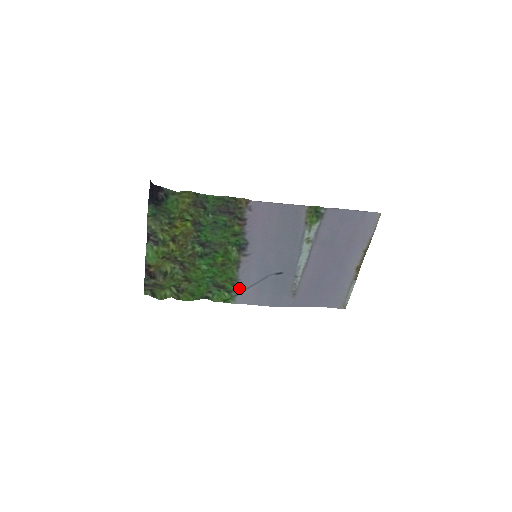
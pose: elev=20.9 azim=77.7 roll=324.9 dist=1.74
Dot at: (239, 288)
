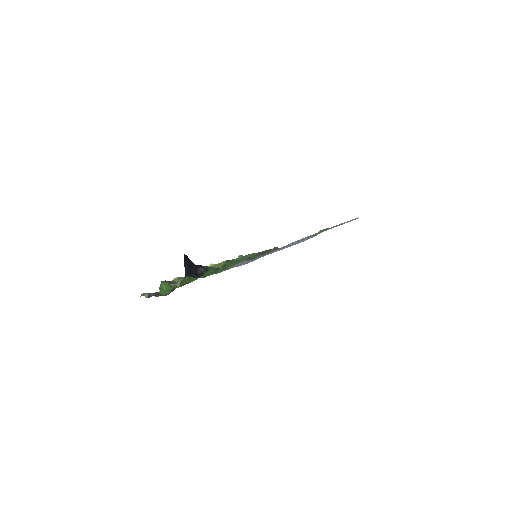
Dot at: occluded
